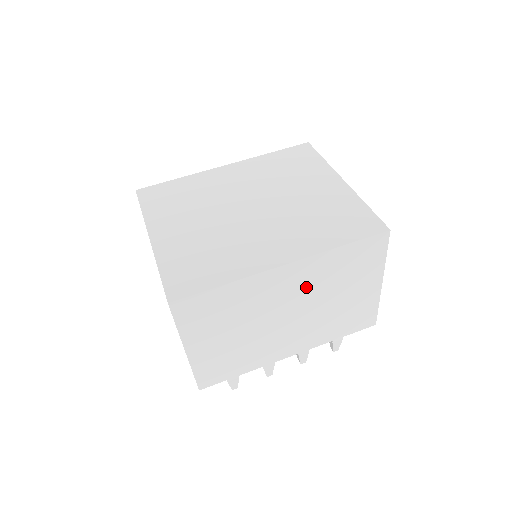
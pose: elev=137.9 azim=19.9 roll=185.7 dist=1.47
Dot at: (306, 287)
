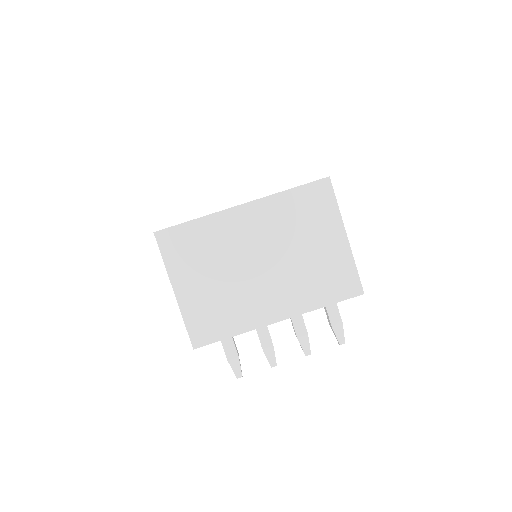
Dot at: (269, 231)
